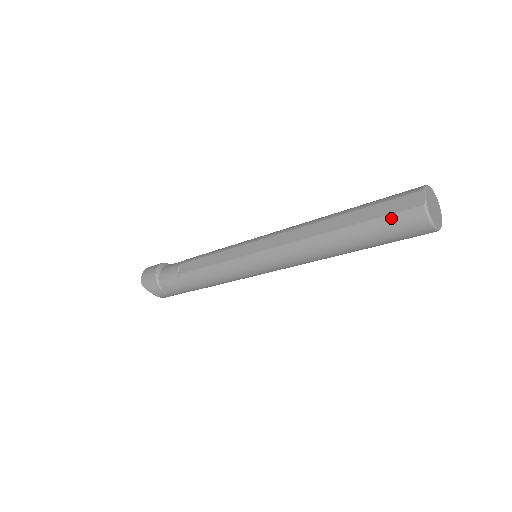
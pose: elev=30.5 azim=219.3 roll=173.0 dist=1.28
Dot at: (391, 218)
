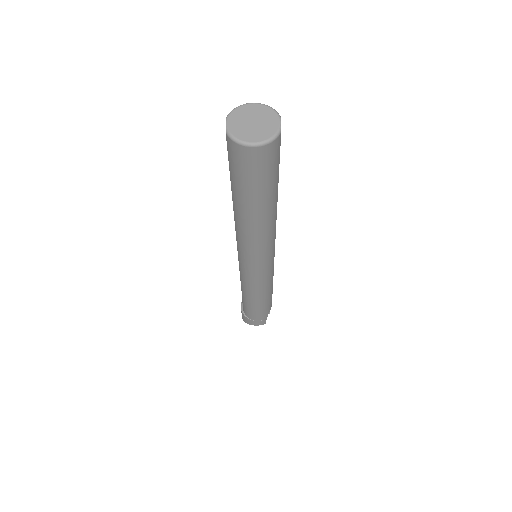
Dot at: (230, 164)
